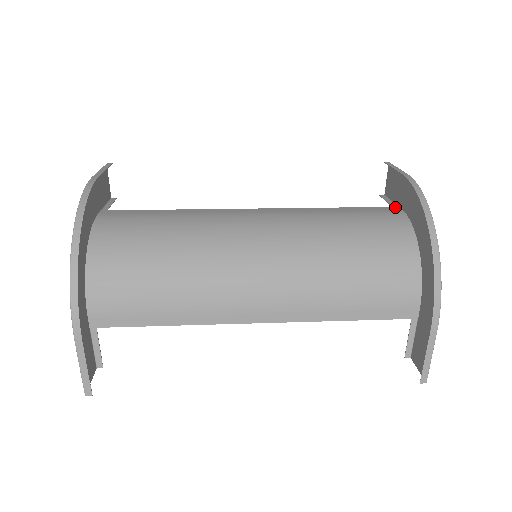
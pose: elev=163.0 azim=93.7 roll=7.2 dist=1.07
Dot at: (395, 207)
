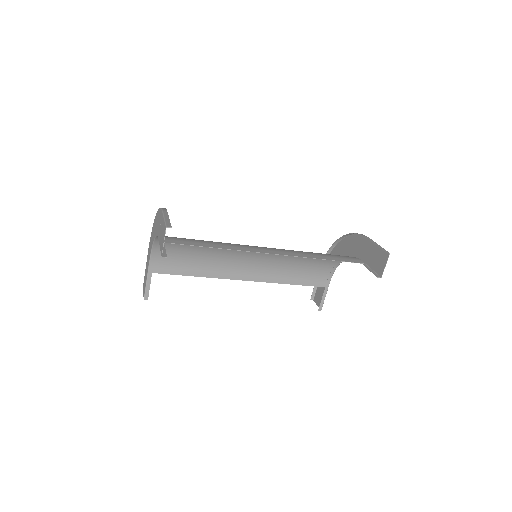
Dot at: (326, 286)
